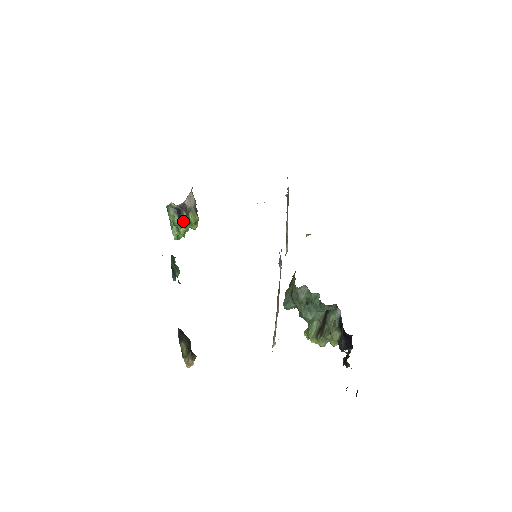
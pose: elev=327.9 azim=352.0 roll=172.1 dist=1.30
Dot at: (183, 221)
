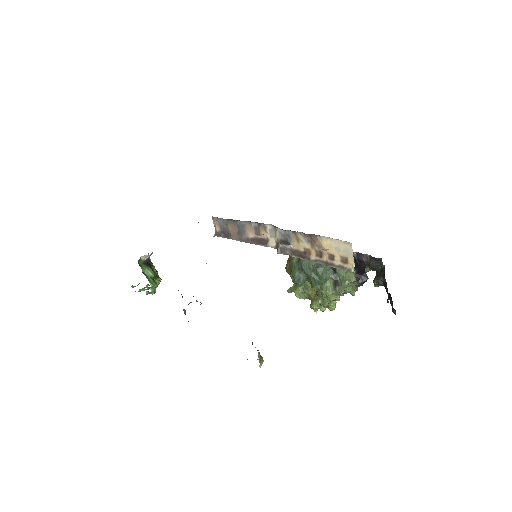
Dot at: (154, 273)
